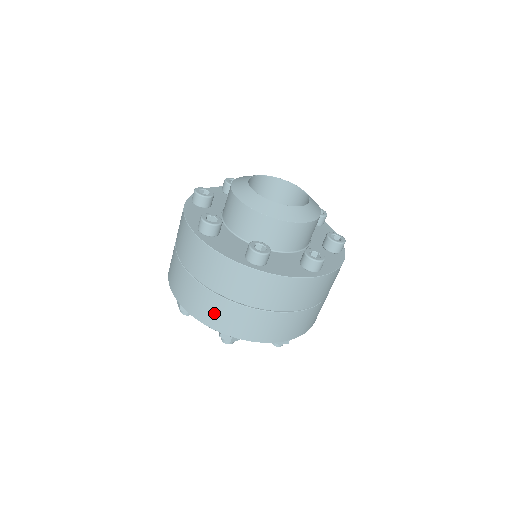
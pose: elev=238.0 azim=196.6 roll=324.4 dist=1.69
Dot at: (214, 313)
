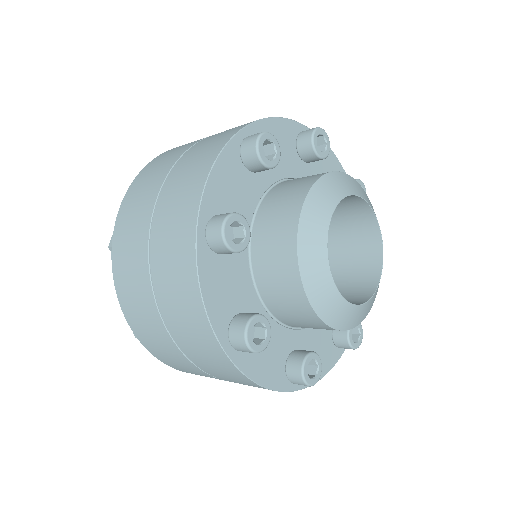
Dot at: occluded
